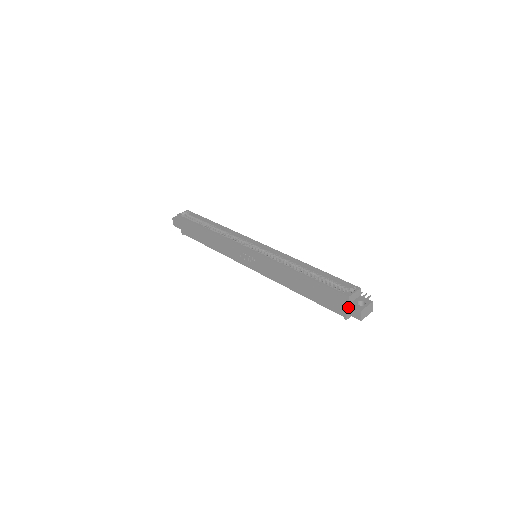
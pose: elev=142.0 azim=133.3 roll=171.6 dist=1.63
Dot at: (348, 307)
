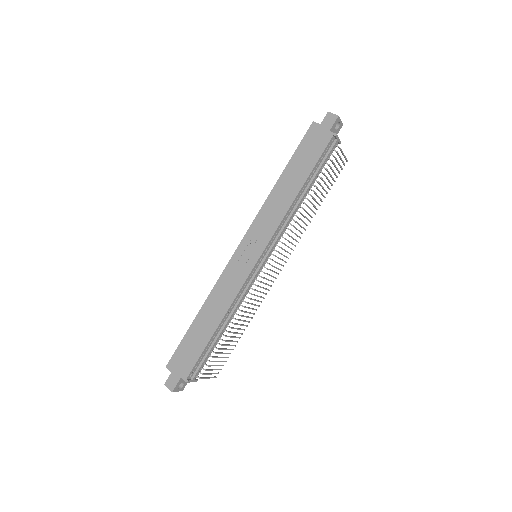
Dot at: (323, 126)
